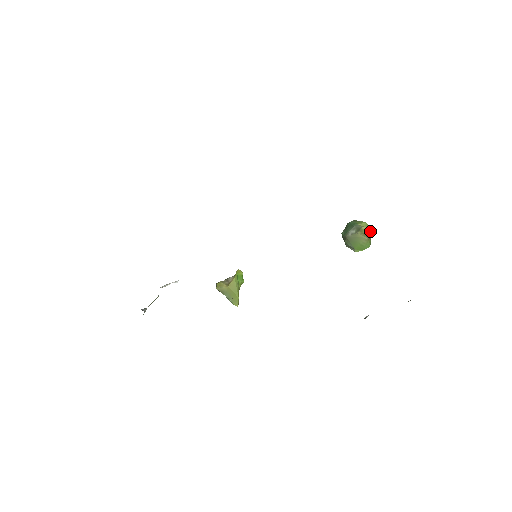
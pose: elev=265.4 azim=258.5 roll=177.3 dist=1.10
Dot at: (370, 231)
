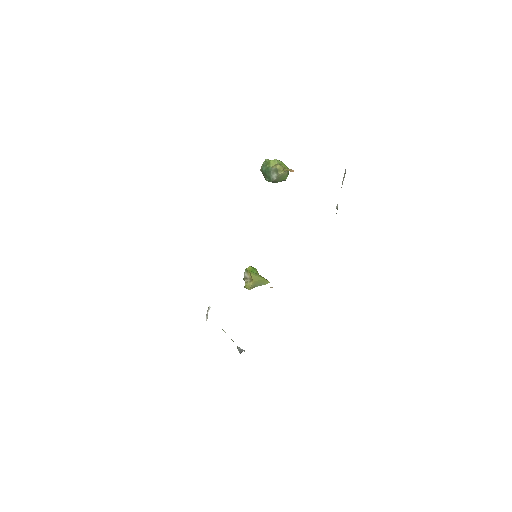
Dot at: (279, 161)
